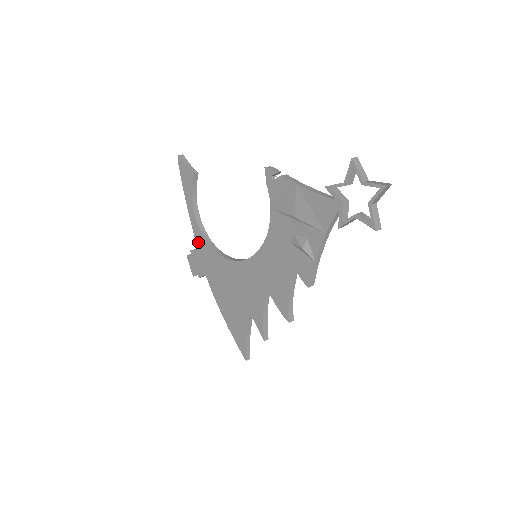
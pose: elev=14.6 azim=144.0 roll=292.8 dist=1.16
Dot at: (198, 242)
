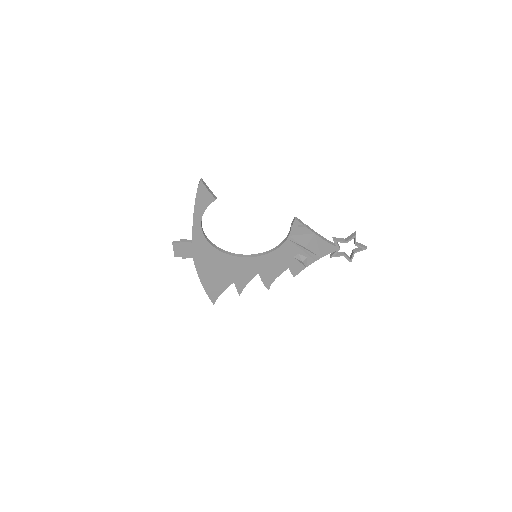
Dot at: (195, 239)
